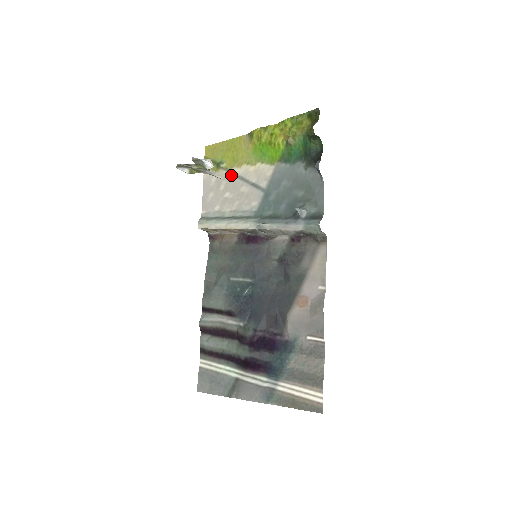
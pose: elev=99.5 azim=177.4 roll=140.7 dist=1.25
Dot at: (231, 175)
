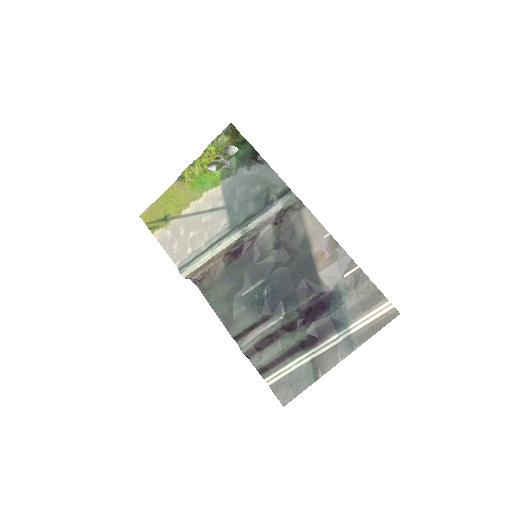
Dot at: (184, 218)
